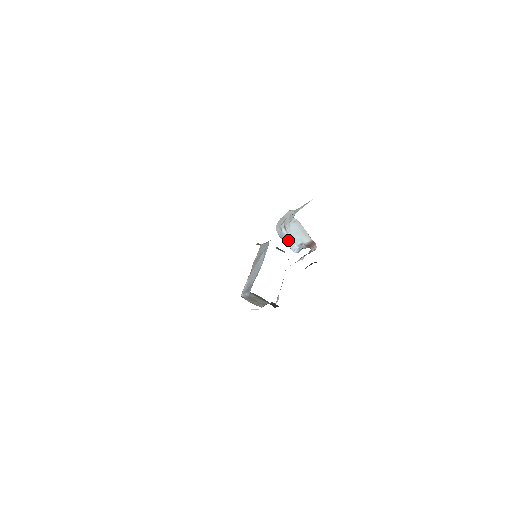
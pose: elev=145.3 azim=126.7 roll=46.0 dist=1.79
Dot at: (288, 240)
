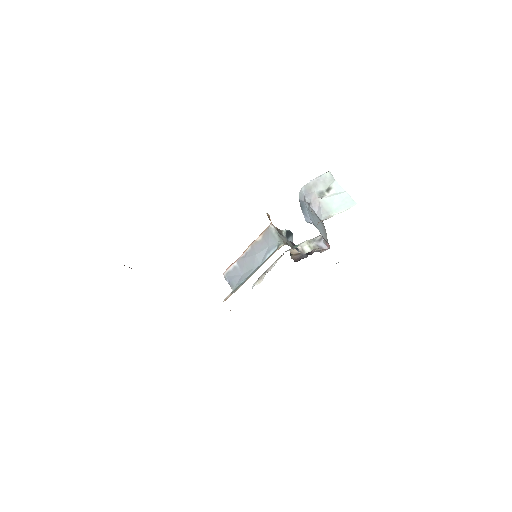
Dot at: (306, 211)
